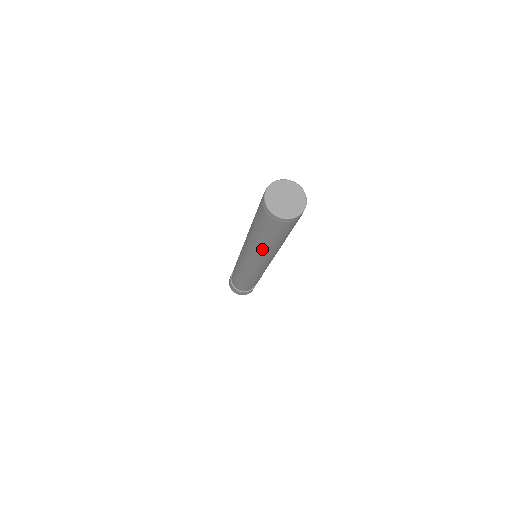
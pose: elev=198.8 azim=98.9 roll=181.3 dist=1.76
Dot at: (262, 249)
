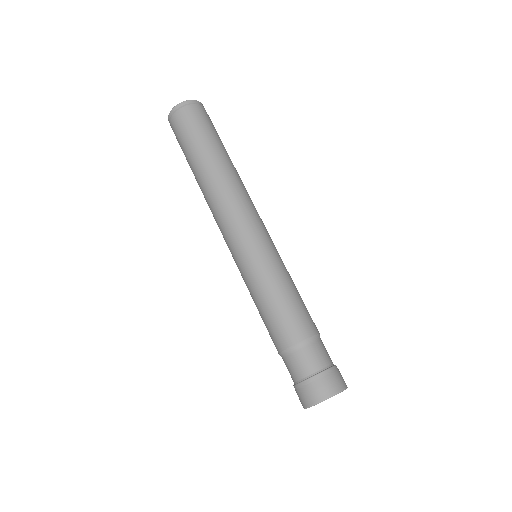
Dot at: (205, 182)
